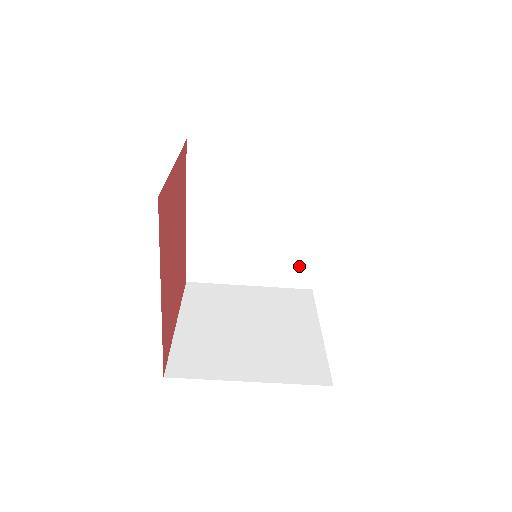
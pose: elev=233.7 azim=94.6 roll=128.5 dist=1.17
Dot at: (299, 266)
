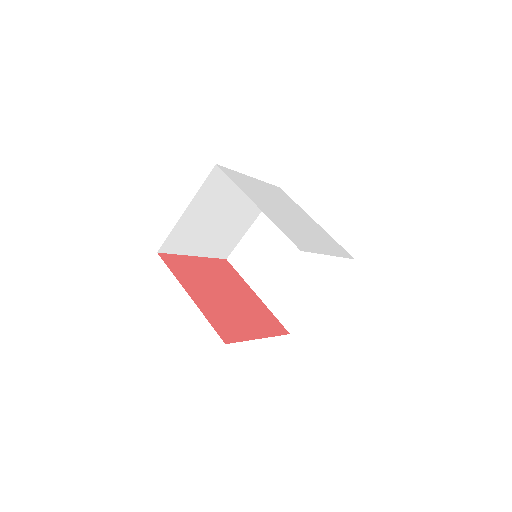
Dot at: occluded
